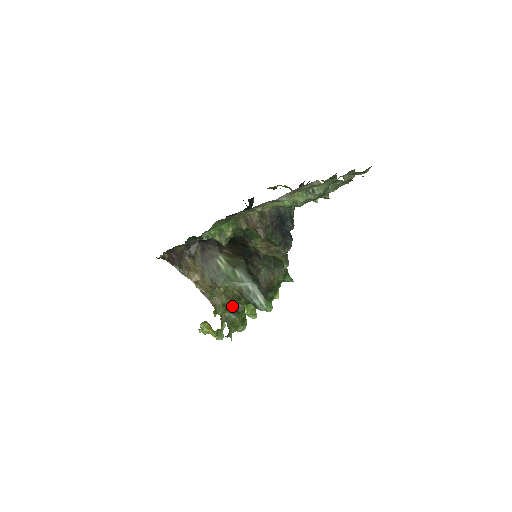
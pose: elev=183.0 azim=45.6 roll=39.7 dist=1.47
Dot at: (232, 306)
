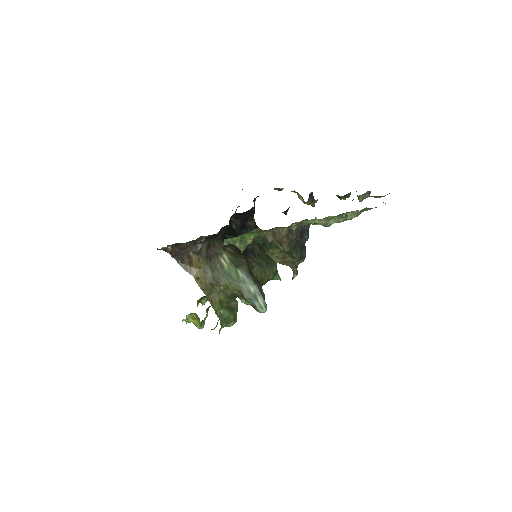
Dot at: (227, 303)
